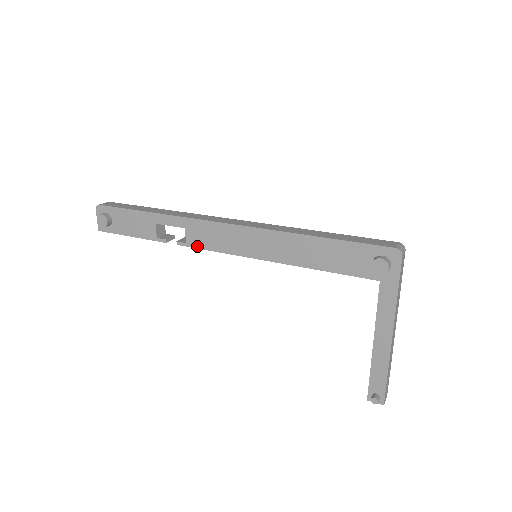
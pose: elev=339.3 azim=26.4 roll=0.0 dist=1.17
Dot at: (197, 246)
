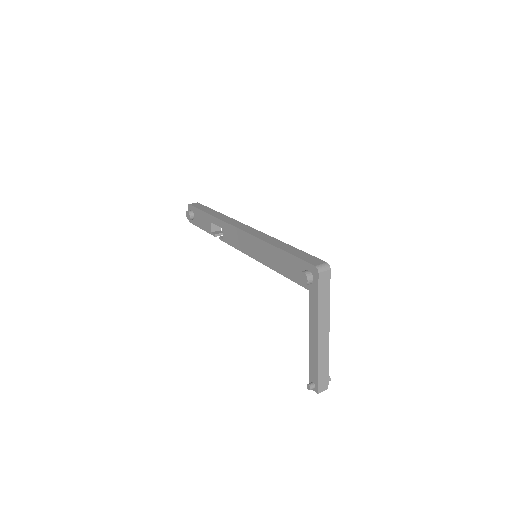
Dot at: (227, 242)
